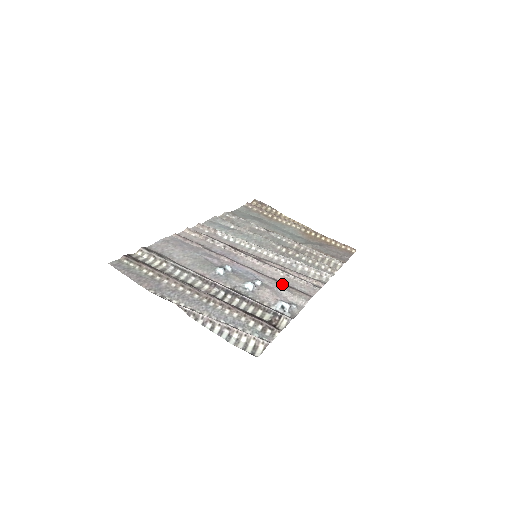
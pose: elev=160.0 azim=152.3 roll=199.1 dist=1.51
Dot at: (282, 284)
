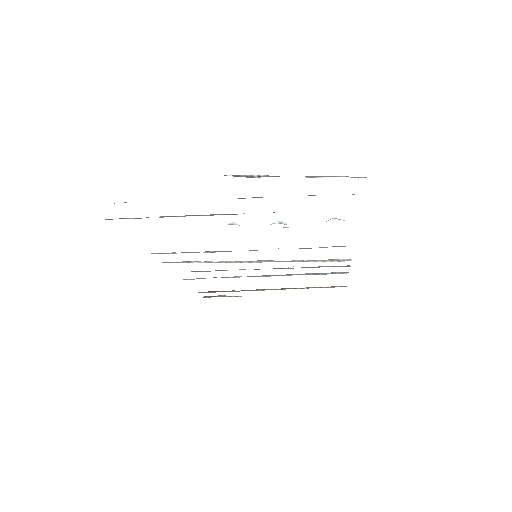
Dot at: occluded
